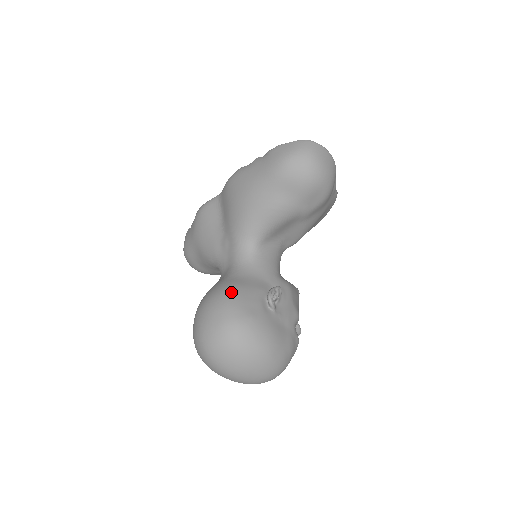
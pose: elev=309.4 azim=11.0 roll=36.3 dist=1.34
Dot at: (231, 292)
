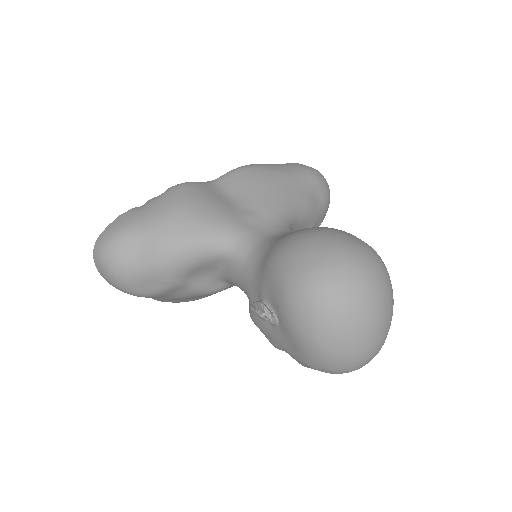
Dot at: occluded
